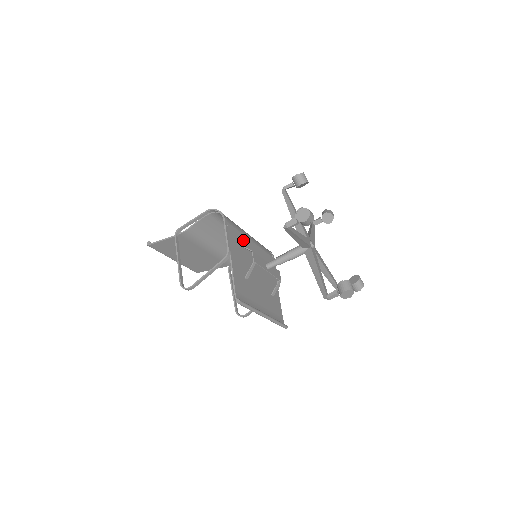
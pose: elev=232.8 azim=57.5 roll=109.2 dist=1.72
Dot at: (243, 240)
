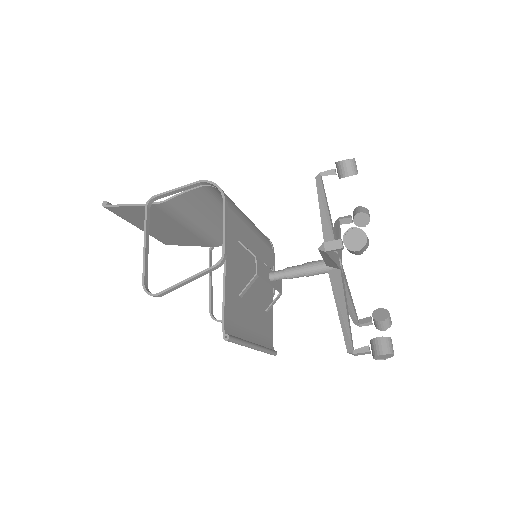
Dot at: (243, 232)
